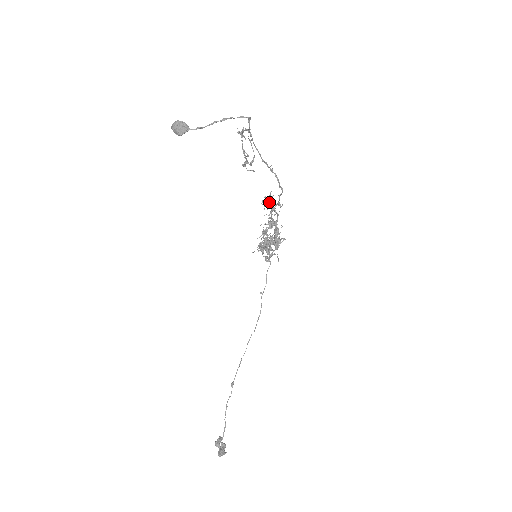
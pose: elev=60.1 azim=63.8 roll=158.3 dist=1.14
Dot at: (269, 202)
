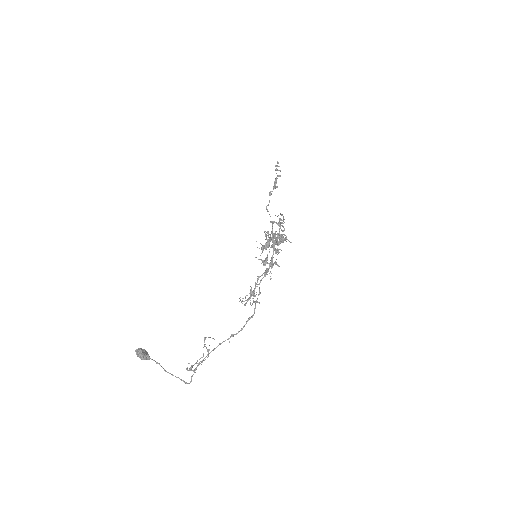
Dot at: occluded
